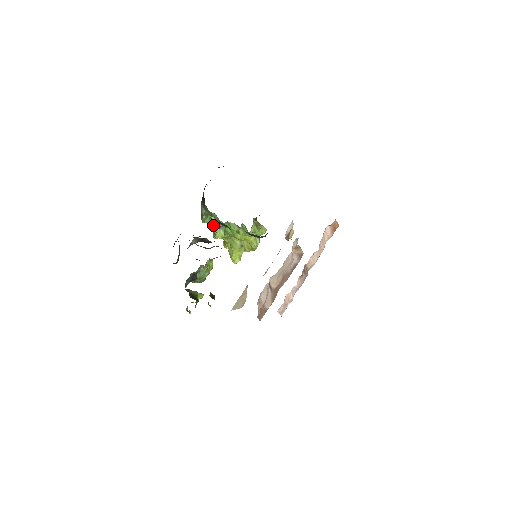
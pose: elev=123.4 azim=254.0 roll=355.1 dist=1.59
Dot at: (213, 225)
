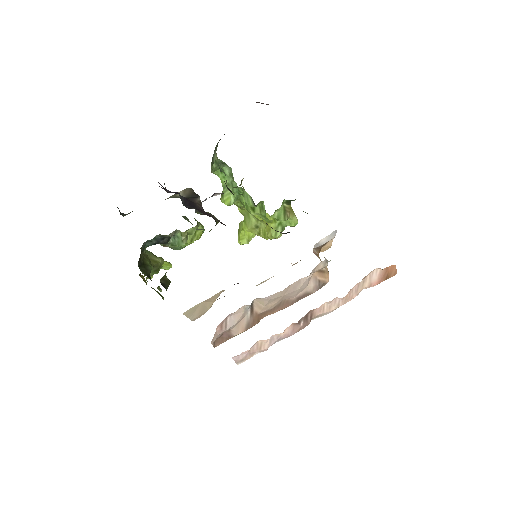
Dot at: (225, 182)
